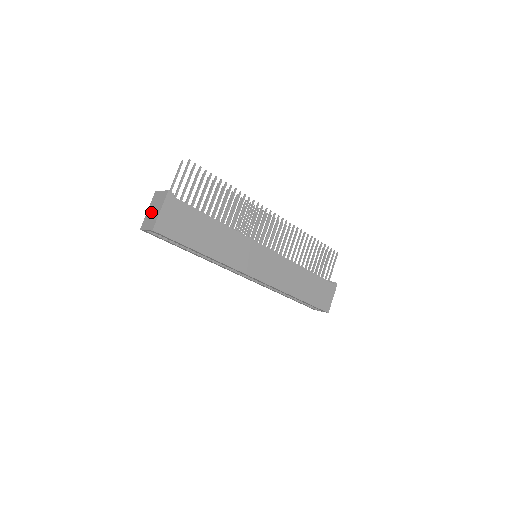
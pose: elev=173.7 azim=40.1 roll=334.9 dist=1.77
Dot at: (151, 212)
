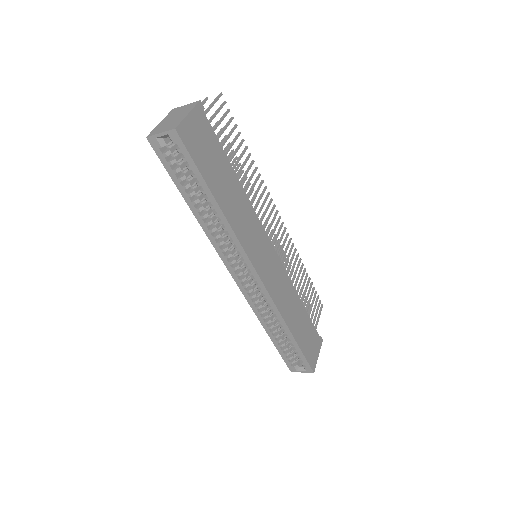
Dot at: (168, 120)
